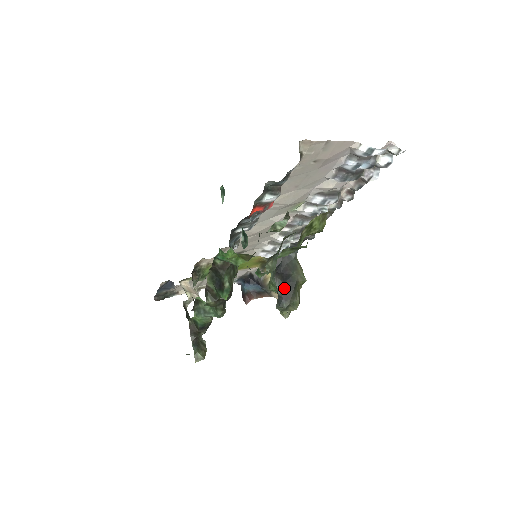
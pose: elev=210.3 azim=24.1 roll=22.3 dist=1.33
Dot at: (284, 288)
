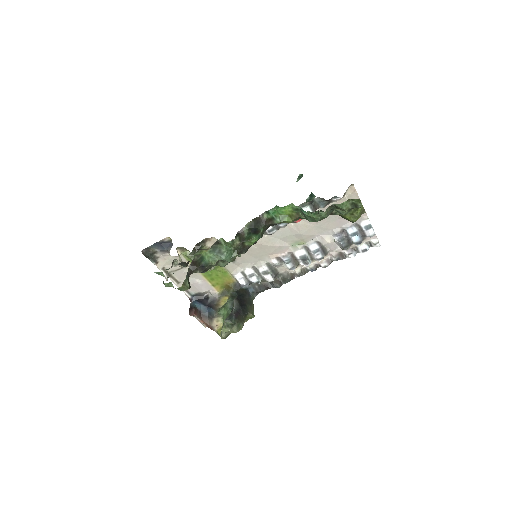
Dot at: (239, 310)
